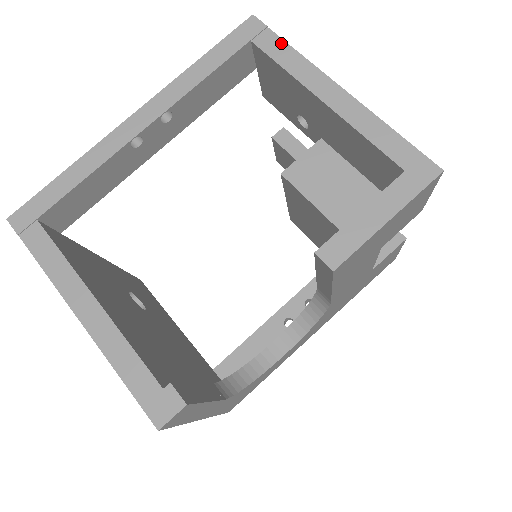
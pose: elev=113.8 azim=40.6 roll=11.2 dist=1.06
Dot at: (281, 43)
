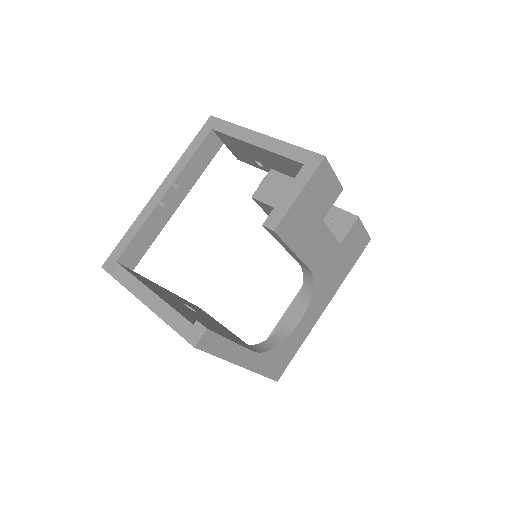
Dot at: (228, 124)
